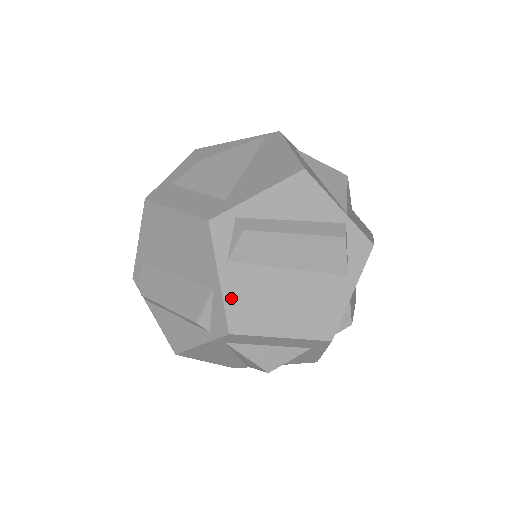
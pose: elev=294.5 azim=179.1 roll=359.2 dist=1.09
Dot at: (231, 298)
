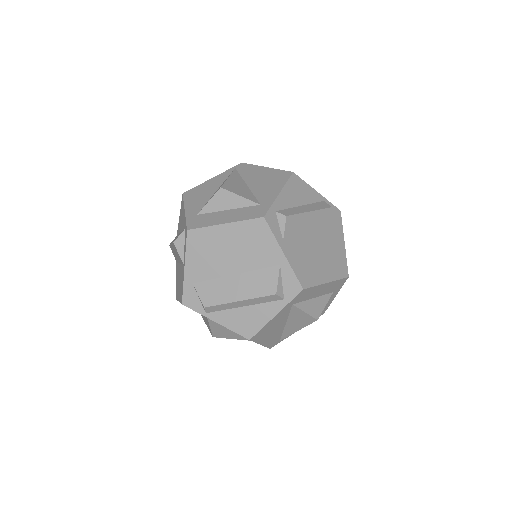
Dot at: (295, 265)
